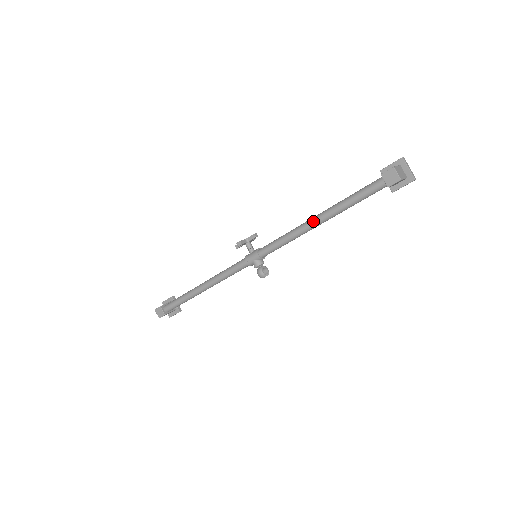
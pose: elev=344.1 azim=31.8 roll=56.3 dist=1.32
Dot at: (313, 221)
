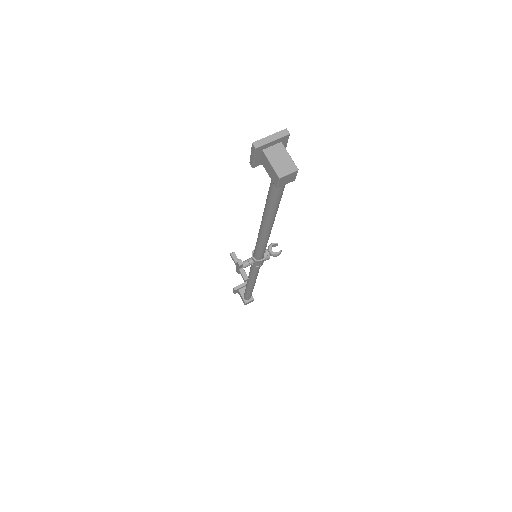
Dot at: (268, 230)
